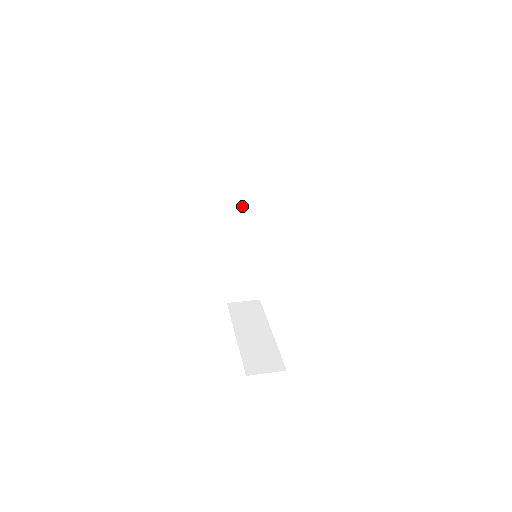
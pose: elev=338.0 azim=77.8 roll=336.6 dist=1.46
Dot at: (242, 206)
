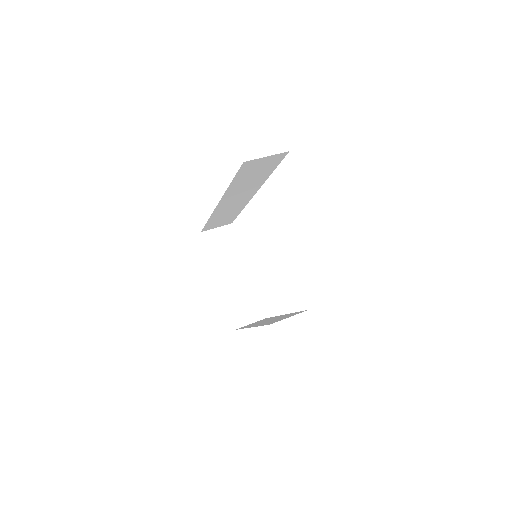
Dot at: (240, 191)
